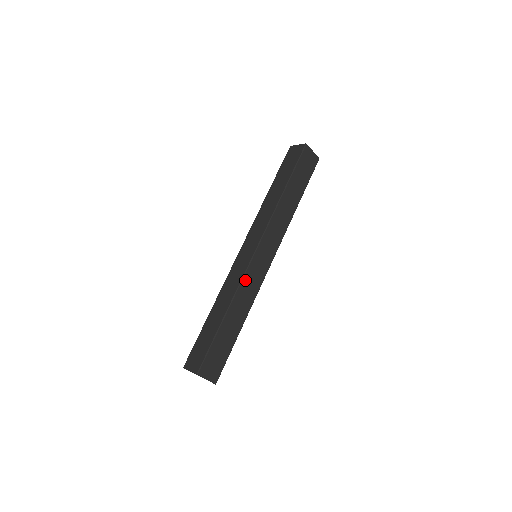
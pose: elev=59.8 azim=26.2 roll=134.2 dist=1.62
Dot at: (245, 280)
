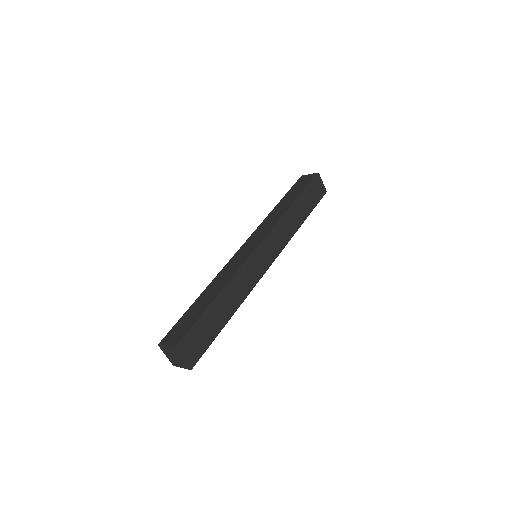
Dot at: (244, 269)
